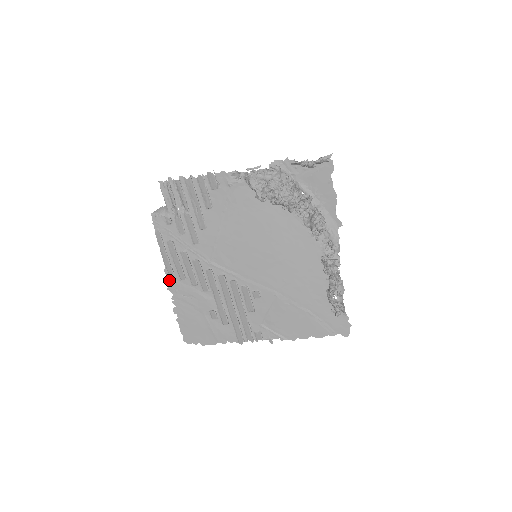
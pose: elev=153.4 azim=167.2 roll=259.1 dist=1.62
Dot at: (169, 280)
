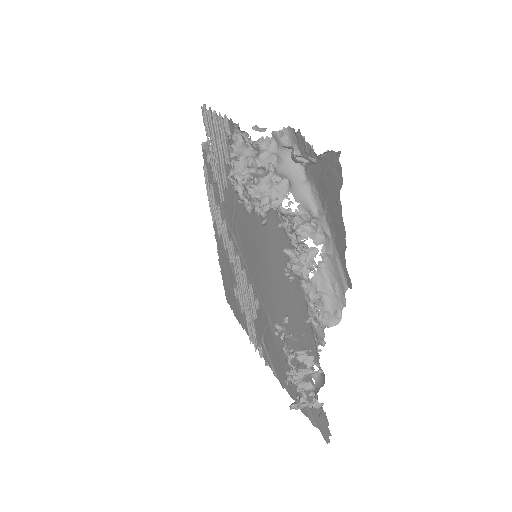
Dot at: (215, 227)
